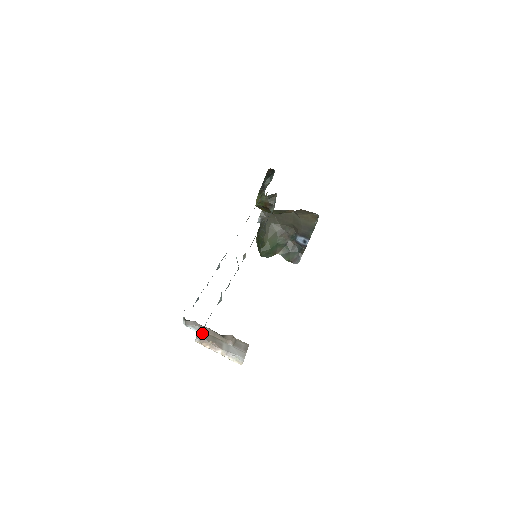
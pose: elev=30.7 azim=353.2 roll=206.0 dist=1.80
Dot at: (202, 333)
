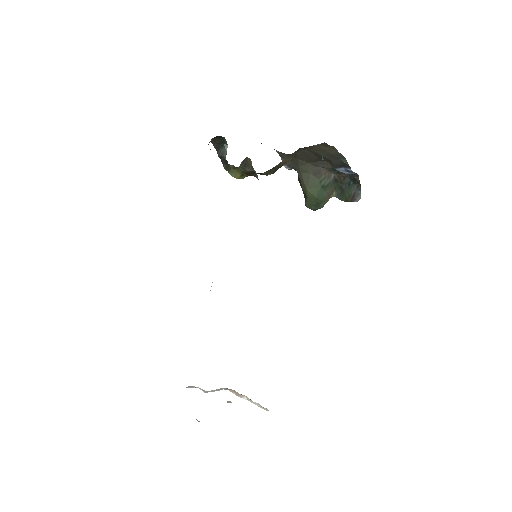
Dot at: (211, 390)
